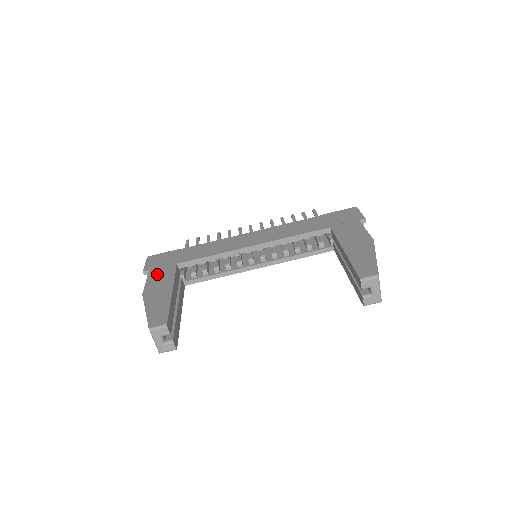
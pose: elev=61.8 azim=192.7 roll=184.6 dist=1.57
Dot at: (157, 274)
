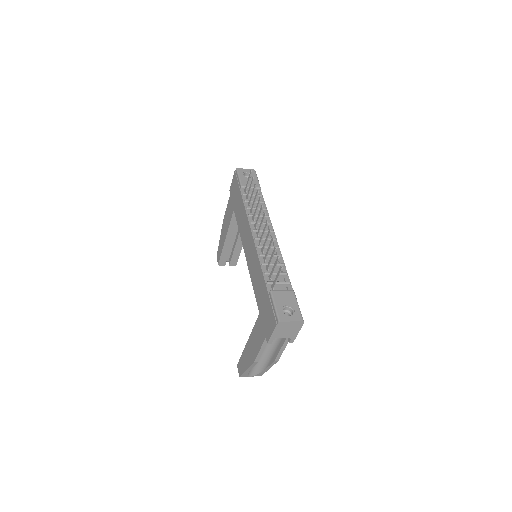
Dot at: (229, 207)
